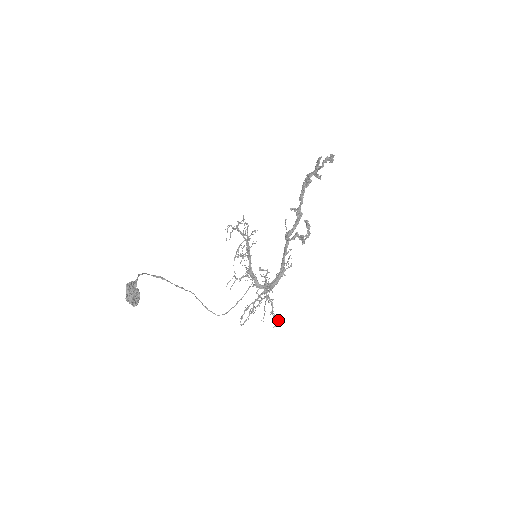
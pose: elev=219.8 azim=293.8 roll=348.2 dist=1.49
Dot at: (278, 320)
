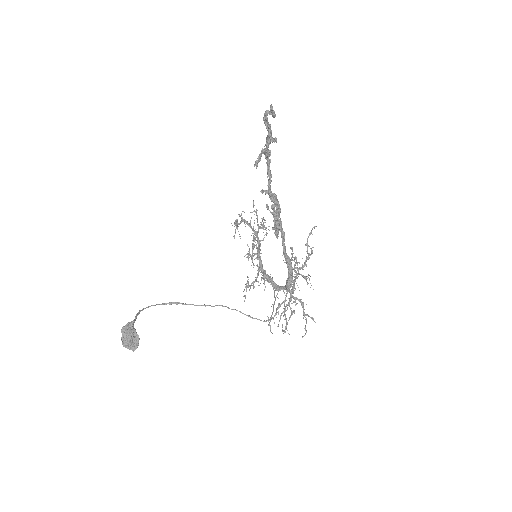
Dot at: (304, 328)
